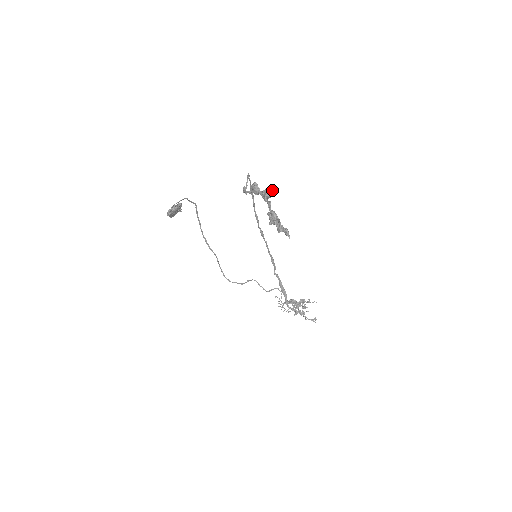
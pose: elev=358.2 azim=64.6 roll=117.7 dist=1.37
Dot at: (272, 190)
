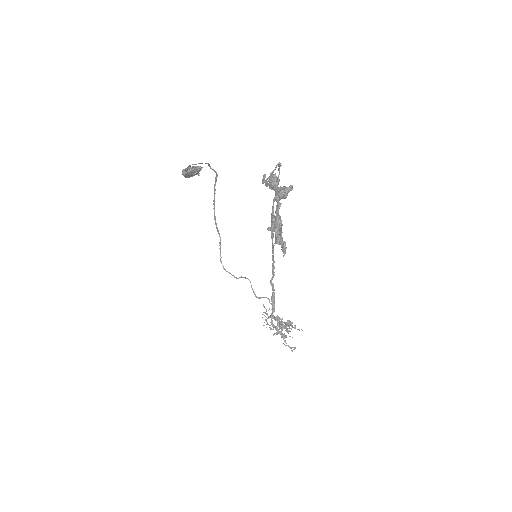
Dot at: (289, 191)
